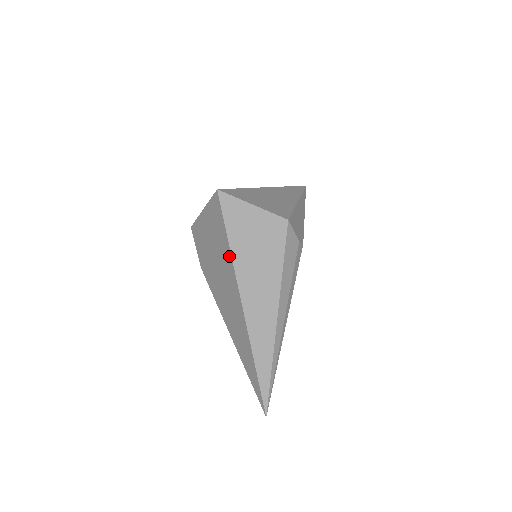
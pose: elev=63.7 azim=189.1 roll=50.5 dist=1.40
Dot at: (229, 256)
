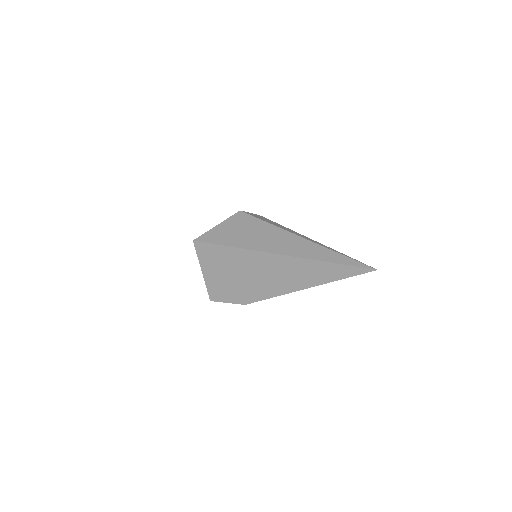
Dot at: (244, 252)
